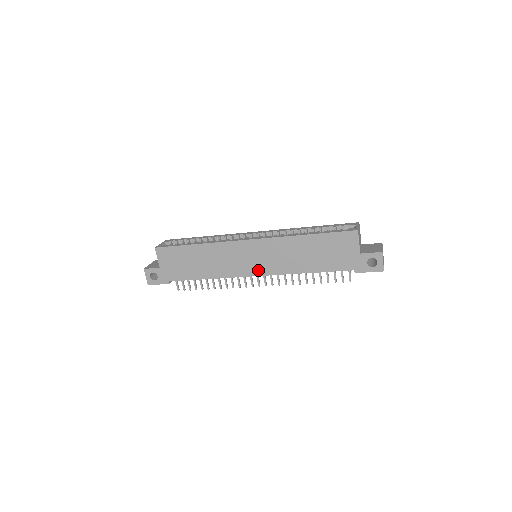
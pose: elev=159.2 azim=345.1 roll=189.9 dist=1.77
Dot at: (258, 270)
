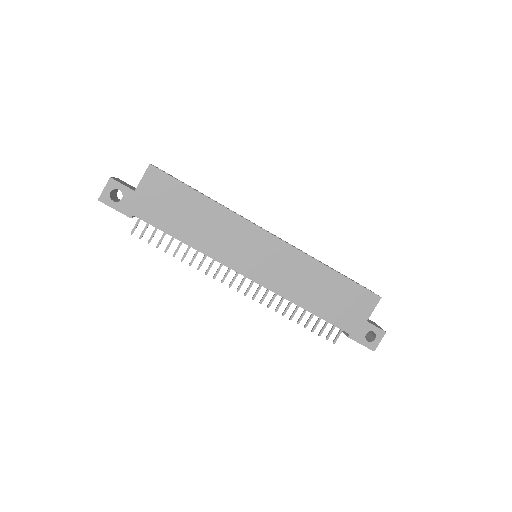
Dot at: (255, 273)
